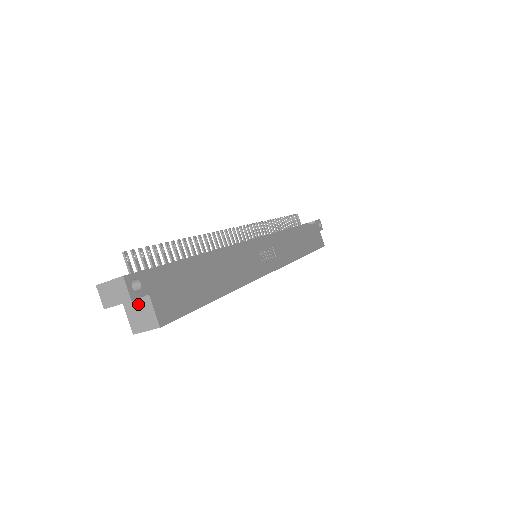
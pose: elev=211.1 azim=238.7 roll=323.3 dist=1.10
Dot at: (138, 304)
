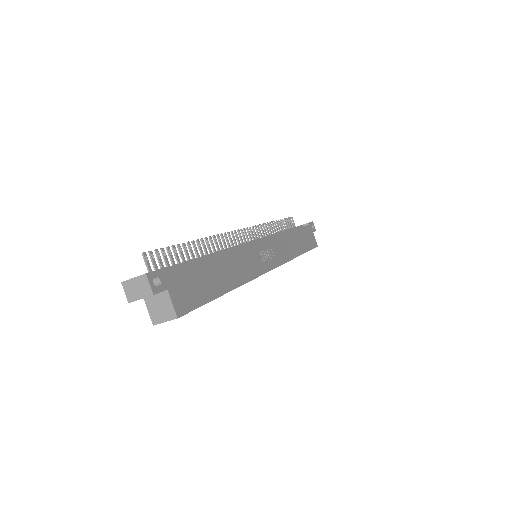
Dot at: (158, 298)
